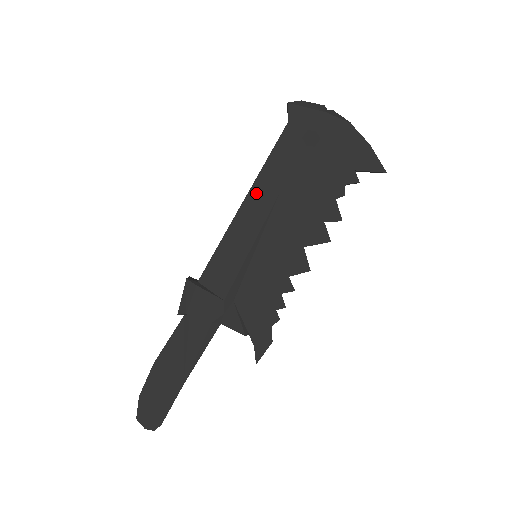
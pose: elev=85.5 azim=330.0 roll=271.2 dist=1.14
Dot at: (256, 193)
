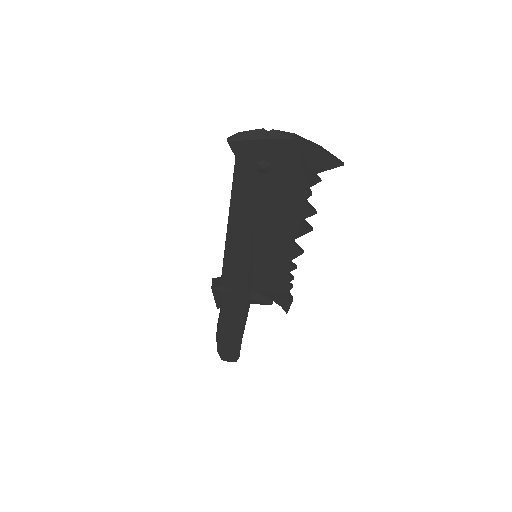
Dot at: (235, 220)
